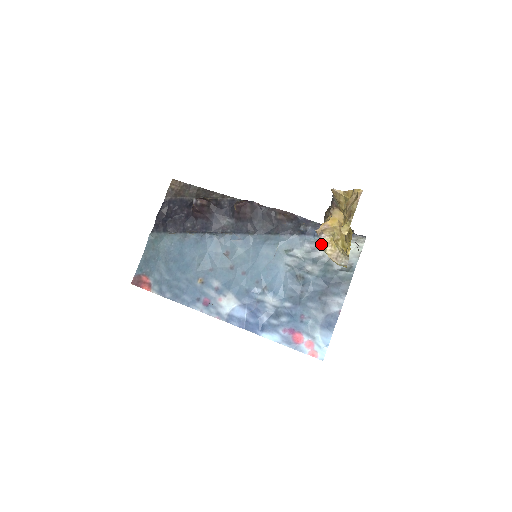
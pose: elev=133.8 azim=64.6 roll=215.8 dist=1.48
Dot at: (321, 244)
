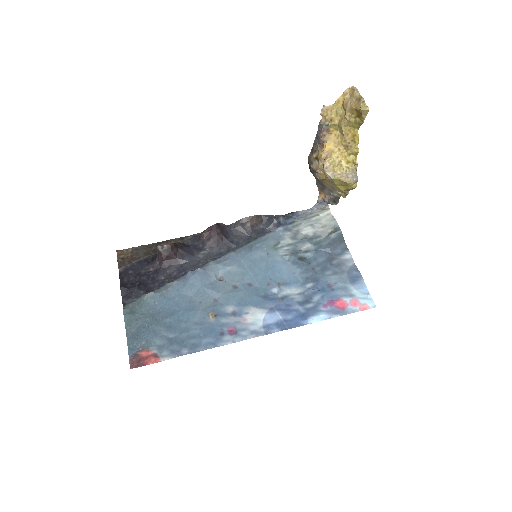
Dot at: (328, 175)
